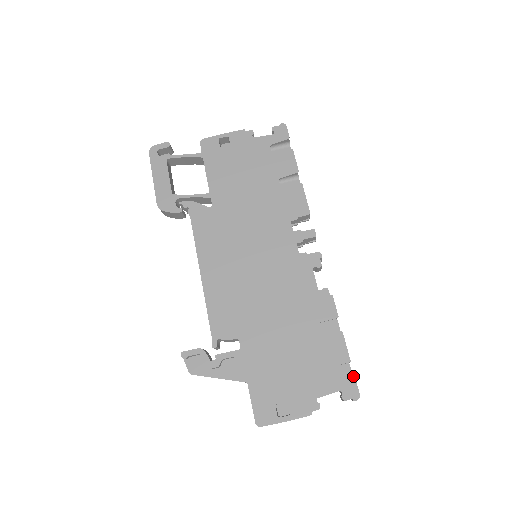
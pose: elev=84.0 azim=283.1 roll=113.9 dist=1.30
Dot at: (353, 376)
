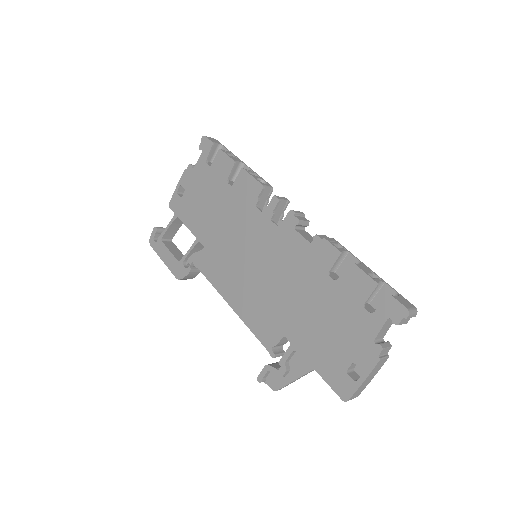
Dot at: (389, 296)
